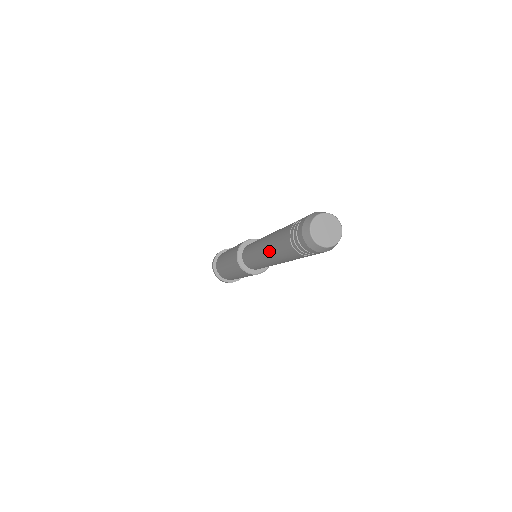
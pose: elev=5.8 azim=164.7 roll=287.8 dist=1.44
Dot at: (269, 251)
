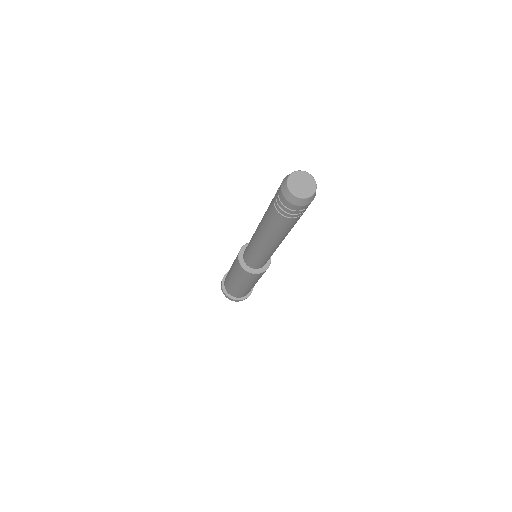
Dot at: (266, 237)
